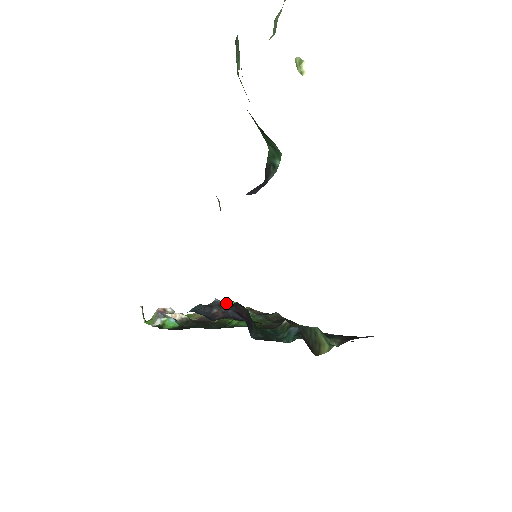
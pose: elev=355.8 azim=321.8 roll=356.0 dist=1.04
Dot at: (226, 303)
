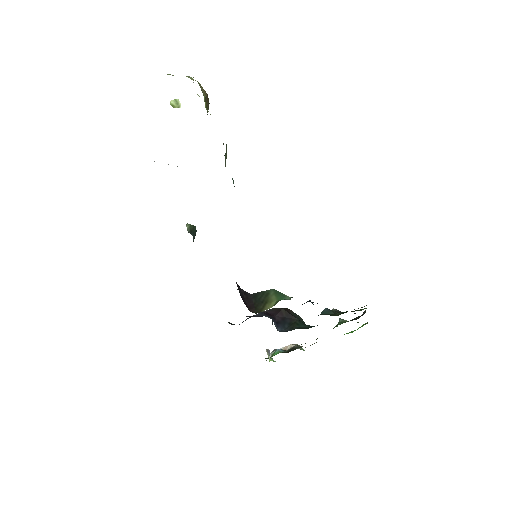
Dot at: occluded
